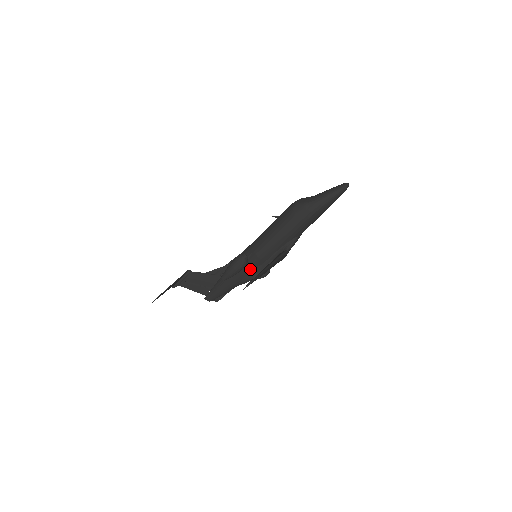
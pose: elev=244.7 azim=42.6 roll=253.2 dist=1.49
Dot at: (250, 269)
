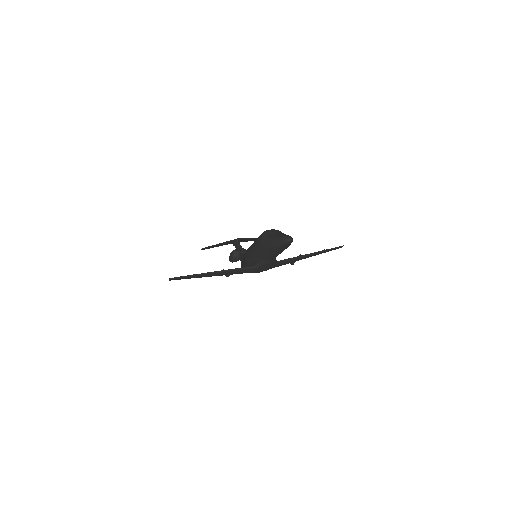
Dot at: (245, 264)
